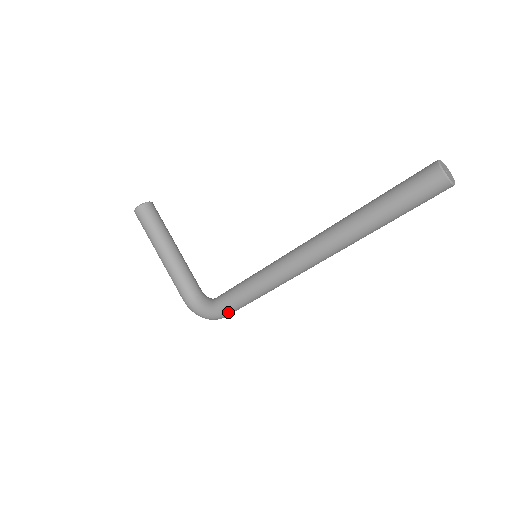
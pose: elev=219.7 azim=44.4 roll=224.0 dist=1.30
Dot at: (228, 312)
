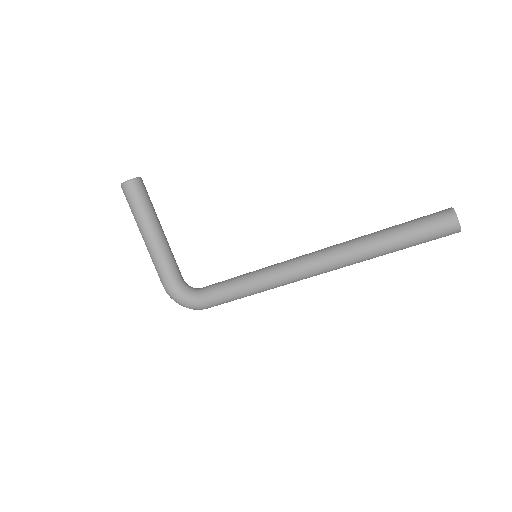
Dot at: (214, 305)
